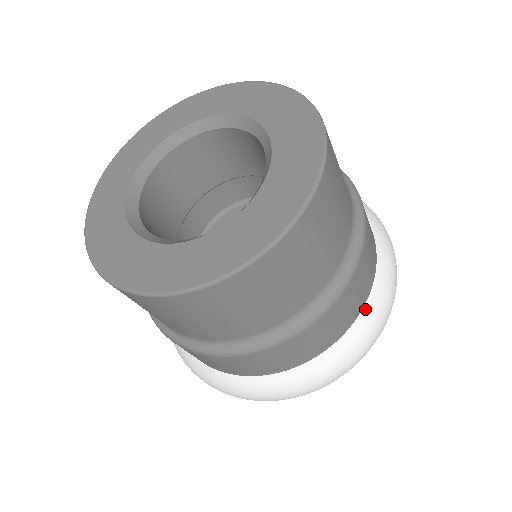
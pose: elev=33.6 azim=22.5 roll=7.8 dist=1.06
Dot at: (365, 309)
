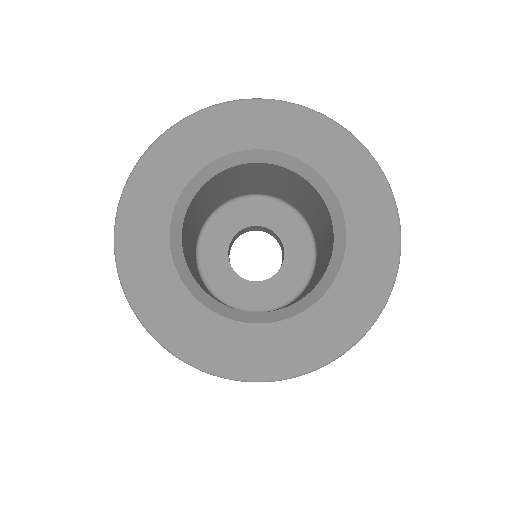
Dot at: occluded
